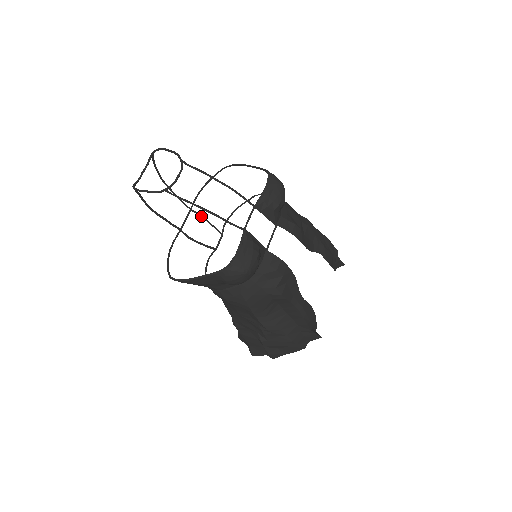
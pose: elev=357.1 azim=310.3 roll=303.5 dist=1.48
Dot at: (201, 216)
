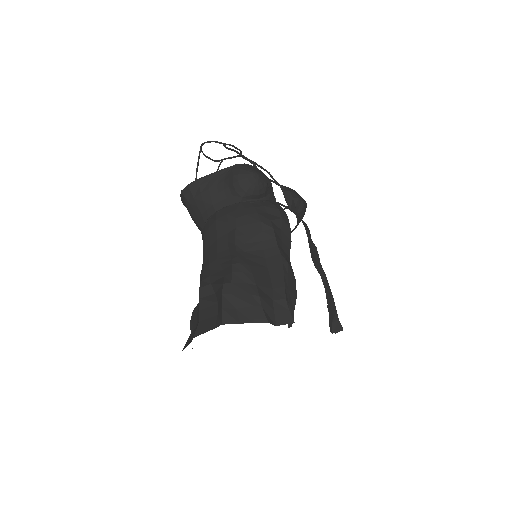
Dot at: occluded
